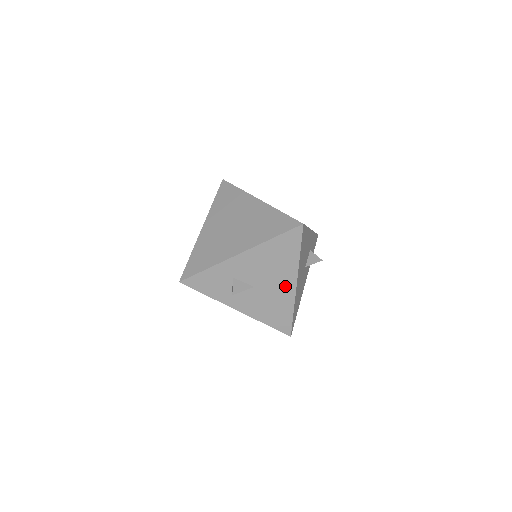
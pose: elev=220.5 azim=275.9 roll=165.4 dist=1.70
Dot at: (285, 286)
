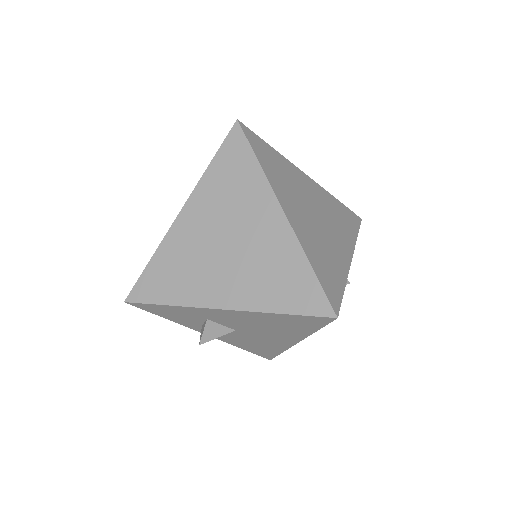
Dot at: (280, 340)
